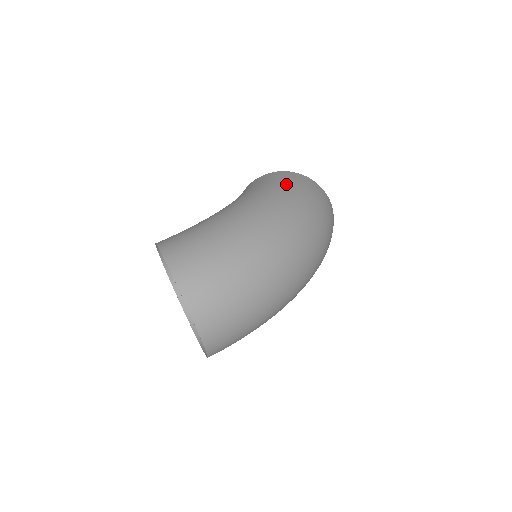
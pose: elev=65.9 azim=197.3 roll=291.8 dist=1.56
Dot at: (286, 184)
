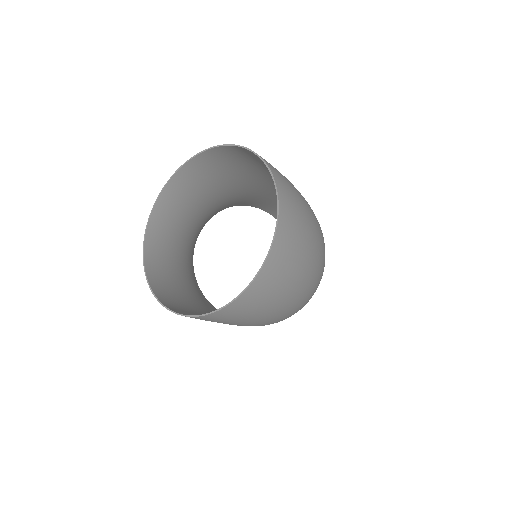
Dot at: occluded
